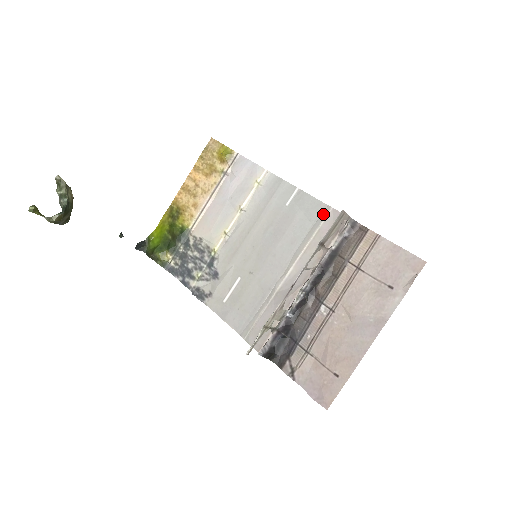
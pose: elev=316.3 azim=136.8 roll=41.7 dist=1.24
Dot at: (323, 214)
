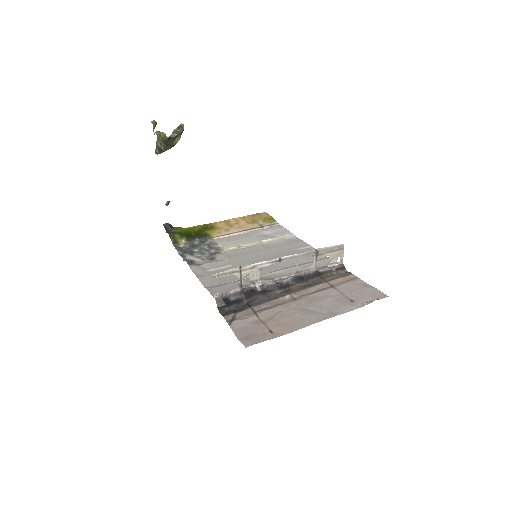
Dot at: (322, 259)
